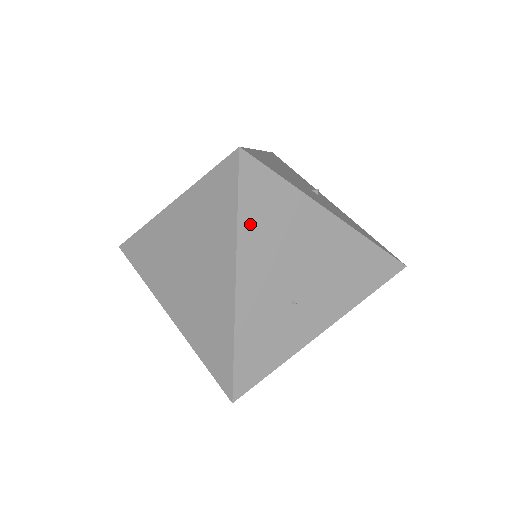
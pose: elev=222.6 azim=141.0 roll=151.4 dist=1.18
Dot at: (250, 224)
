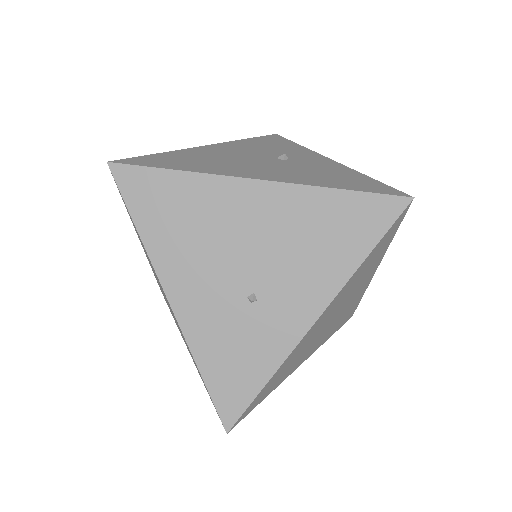
Dot at: (155, 233)
